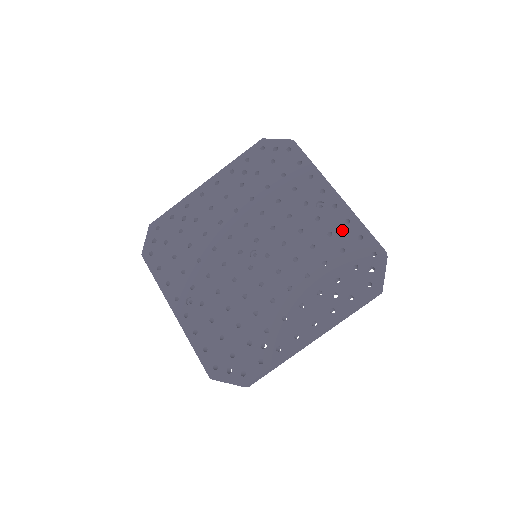
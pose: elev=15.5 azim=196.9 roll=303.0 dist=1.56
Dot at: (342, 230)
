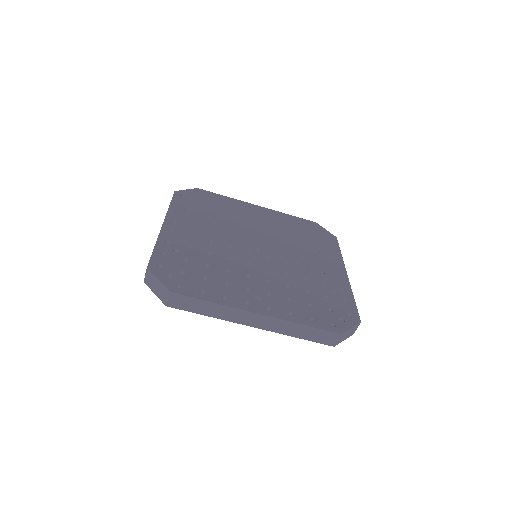
Dot at: (285, 220)
